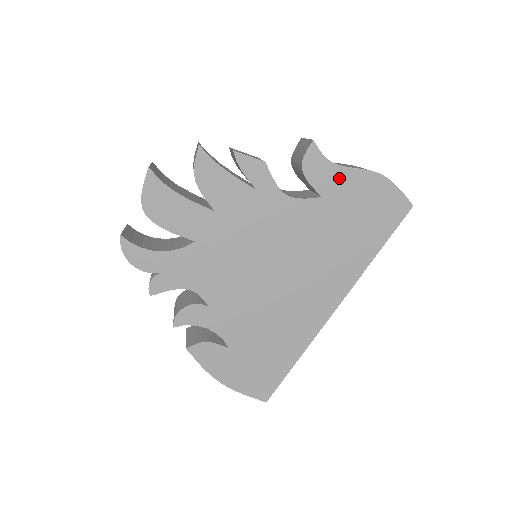
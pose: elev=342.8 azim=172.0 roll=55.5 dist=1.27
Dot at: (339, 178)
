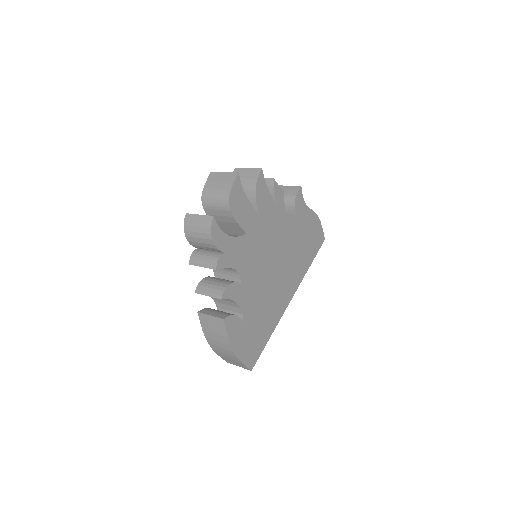
Dot at: (306, 213)
